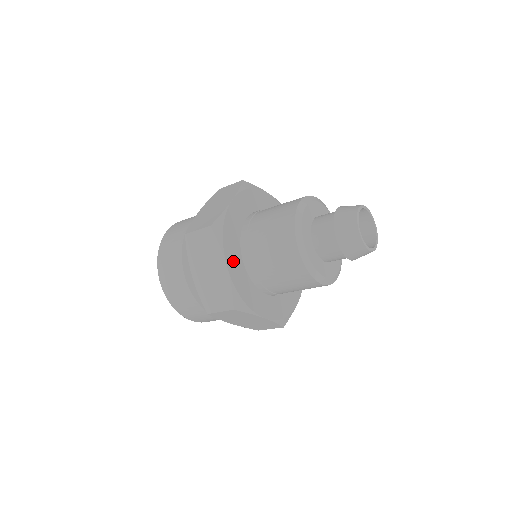
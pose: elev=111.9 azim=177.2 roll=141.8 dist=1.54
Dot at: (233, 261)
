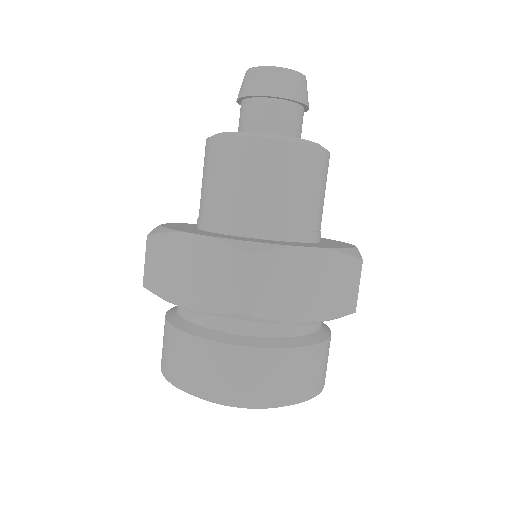
Dot at: (202, 233)
